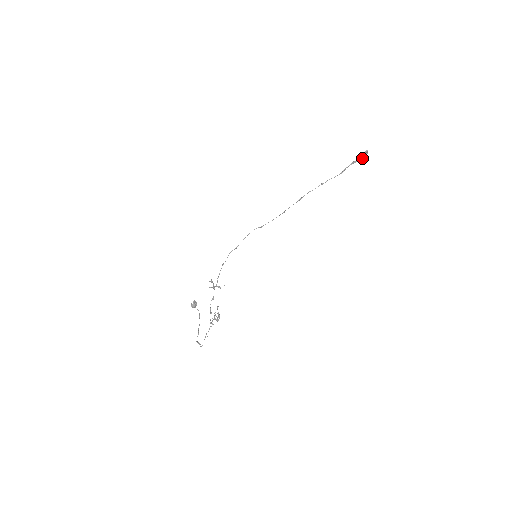
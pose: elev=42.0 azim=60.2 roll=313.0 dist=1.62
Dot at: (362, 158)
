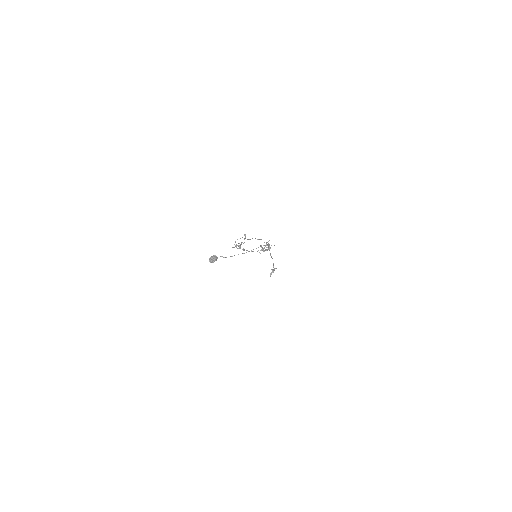
Dot at: occluded
